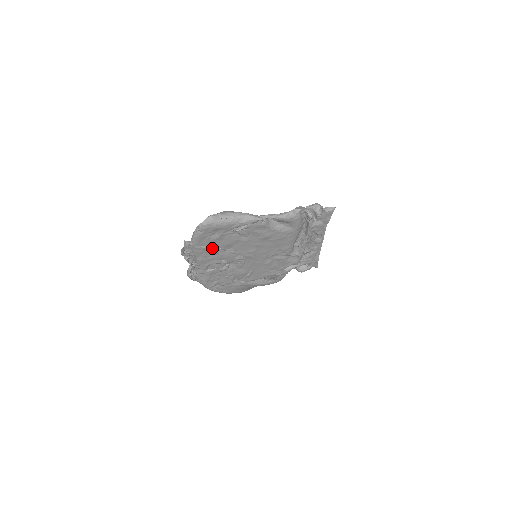
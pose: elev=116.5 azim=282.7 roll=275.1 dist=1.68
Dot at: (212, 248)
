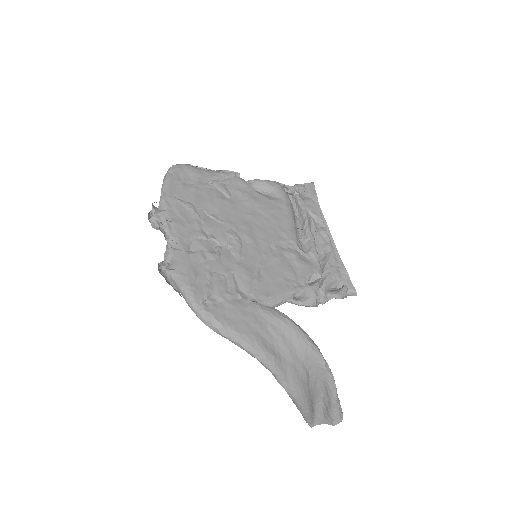
Dot at: (189, 204)
